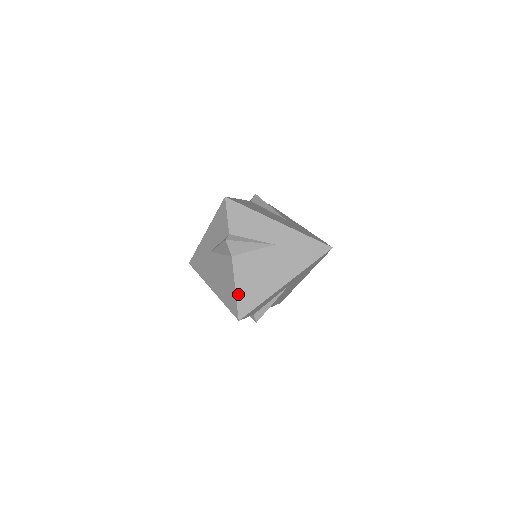
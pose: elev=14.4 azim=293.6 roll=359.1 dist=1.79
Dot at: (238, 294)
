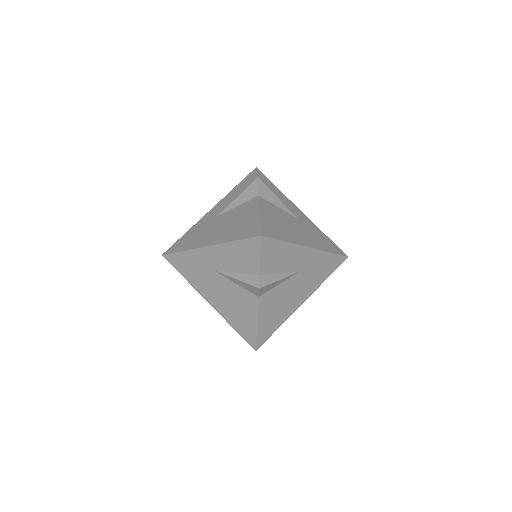
Dot at: (259, 329)
